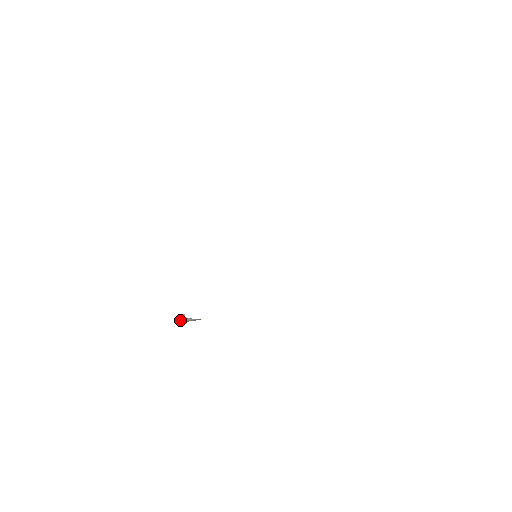
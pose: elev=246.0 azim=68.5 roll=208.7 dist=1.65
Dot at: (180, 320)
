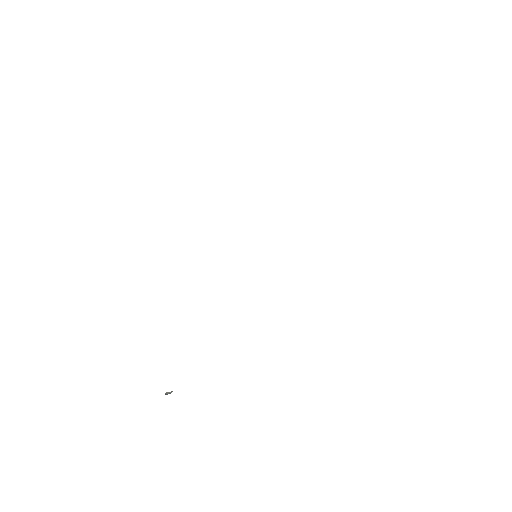
Dot at: occluded
